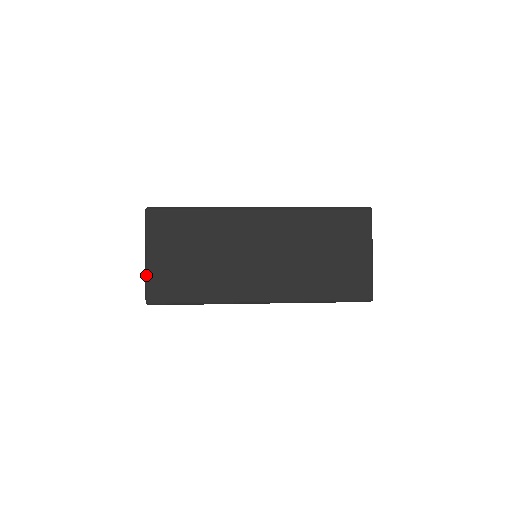
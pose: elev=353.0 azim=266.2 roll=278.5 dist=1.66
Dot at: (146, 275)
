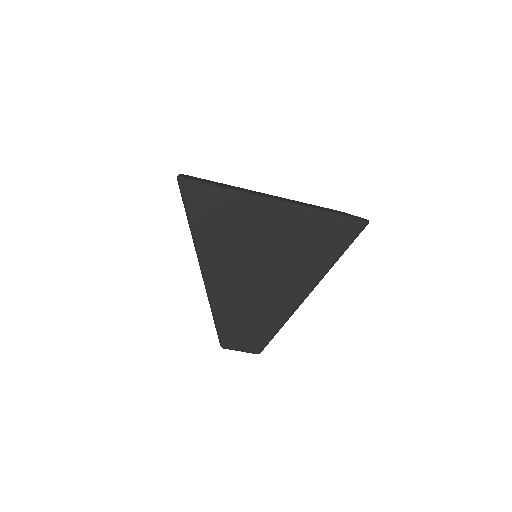
Dot at: occluded
